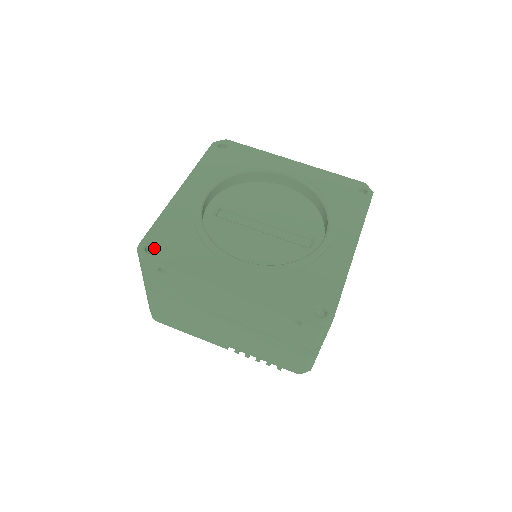
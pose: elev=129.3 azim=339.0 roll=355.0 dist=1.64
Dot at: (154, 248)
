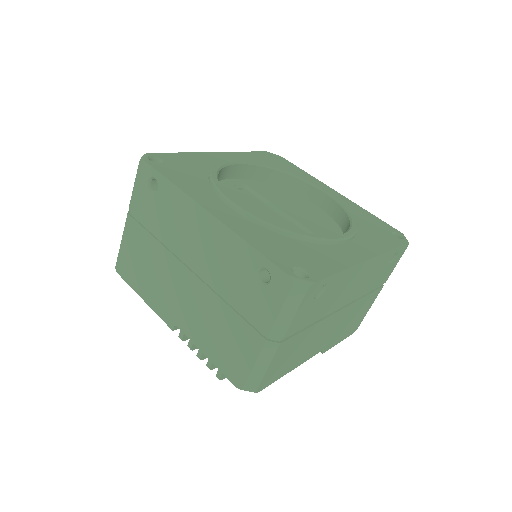
Dot at: occluded
